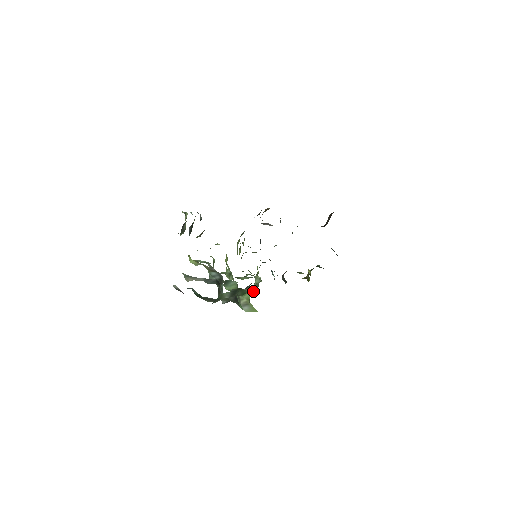
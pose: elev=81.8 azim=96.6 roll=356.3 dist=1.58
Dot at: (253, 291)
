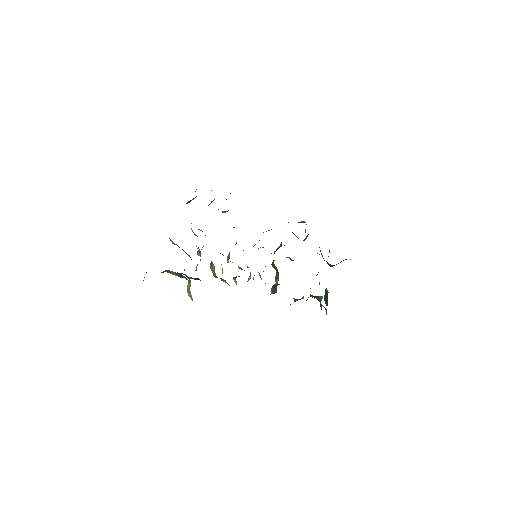
Dot at: occluded
